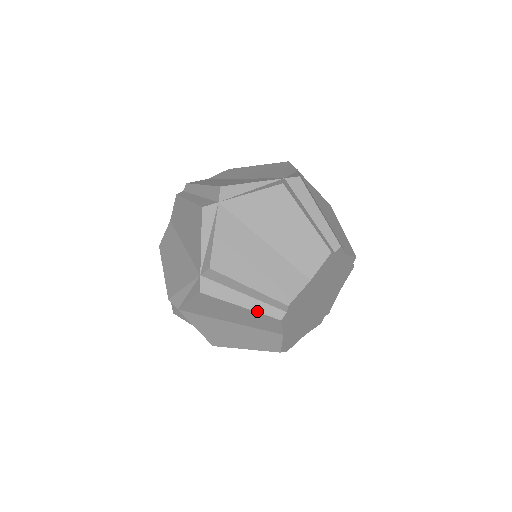
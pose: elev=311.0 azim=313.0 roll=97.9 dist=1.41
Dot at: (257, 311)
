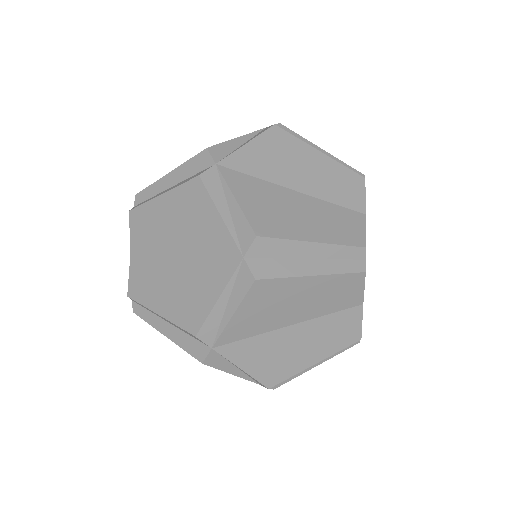
Dot at: (334, 273)
